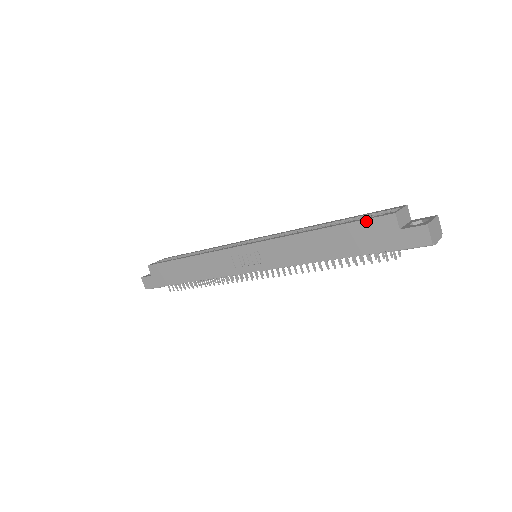
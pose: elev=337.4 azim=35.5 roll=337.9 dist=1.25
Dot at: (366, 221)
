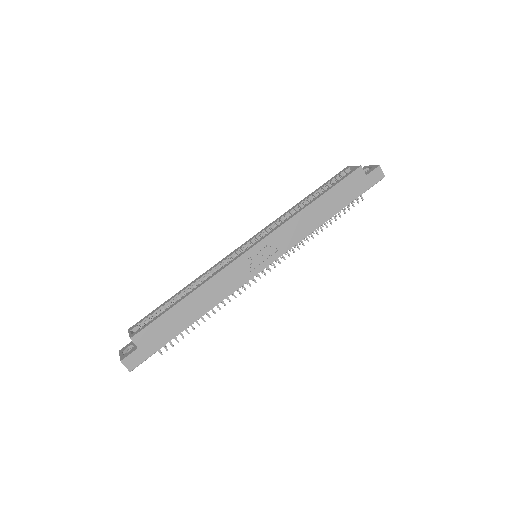
Dot at: (346, 179)
